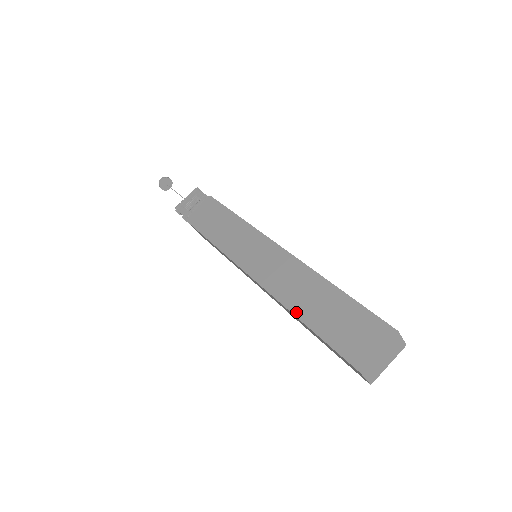
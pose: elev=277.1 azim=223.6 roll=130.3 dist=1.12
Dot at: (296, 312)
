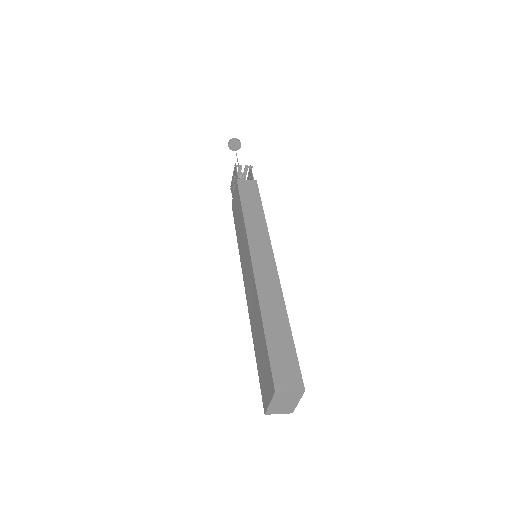
Dot at: (253, 337)
